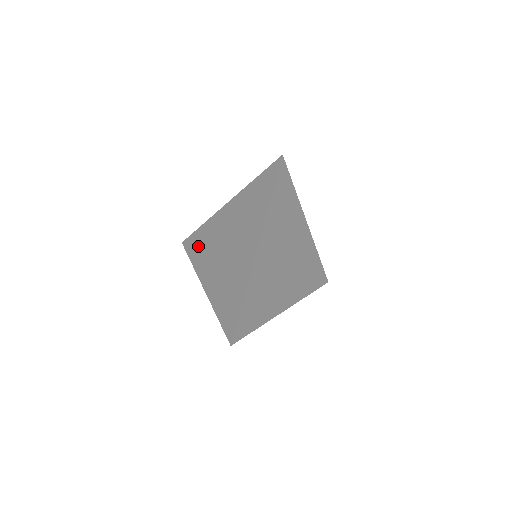
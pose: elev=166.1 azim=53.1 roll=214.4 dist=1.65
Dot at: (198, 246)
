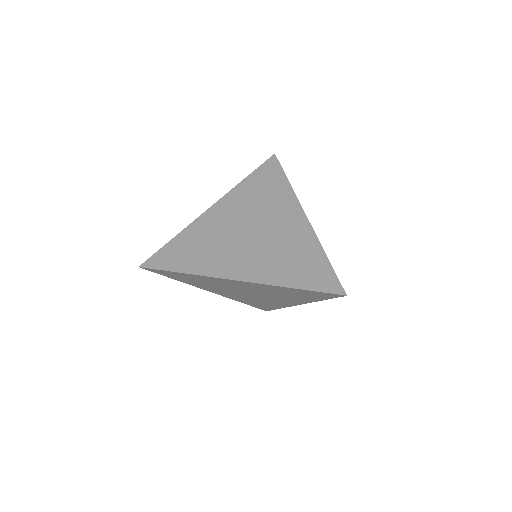
Dot at: (187, 254)
